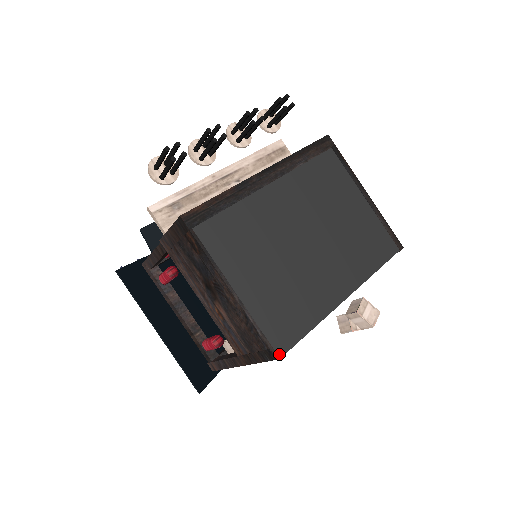
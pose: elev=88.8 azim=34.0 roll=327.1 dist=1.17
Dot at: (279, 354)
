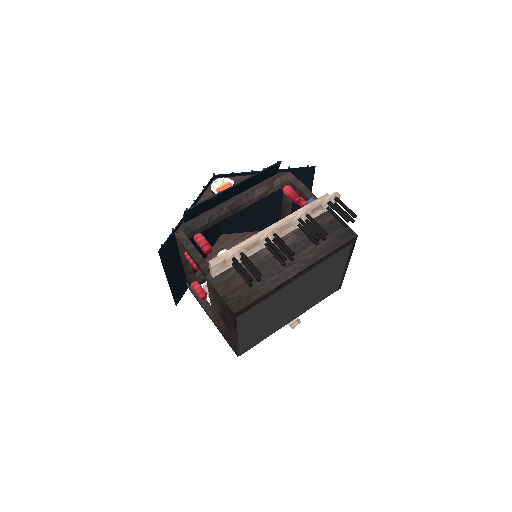
Dot at: (240, 355)
